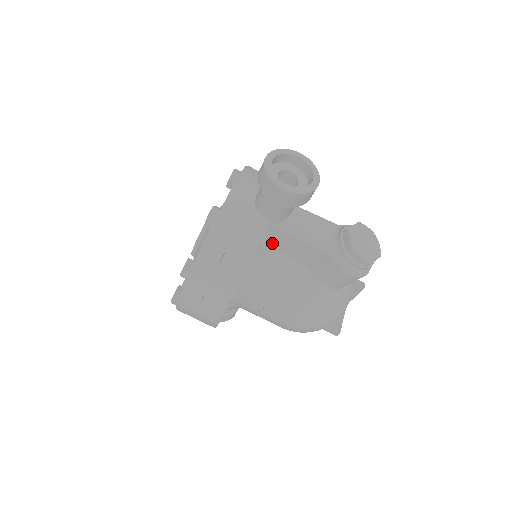
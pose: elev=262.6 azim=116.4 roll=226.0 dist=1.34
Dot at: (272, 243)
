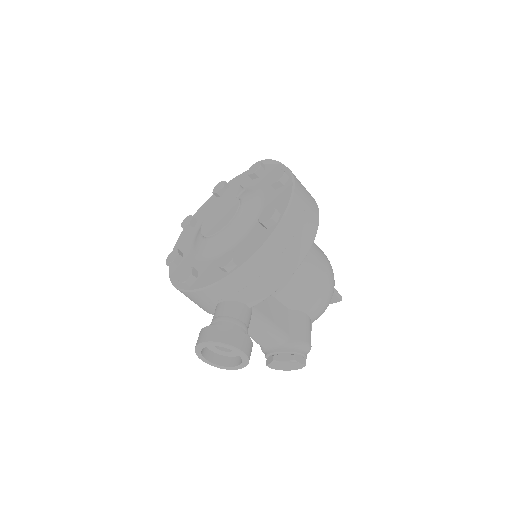
Dot at: occluded
